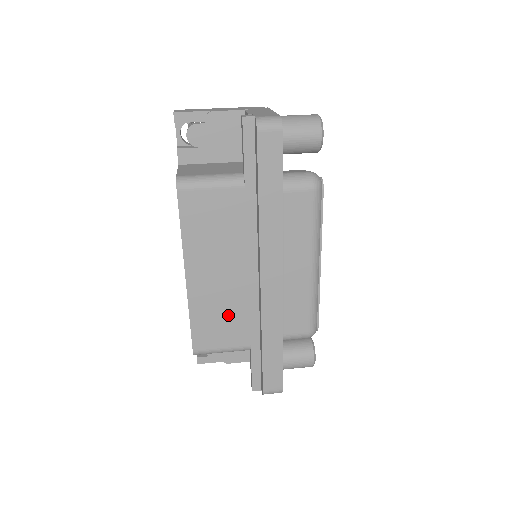
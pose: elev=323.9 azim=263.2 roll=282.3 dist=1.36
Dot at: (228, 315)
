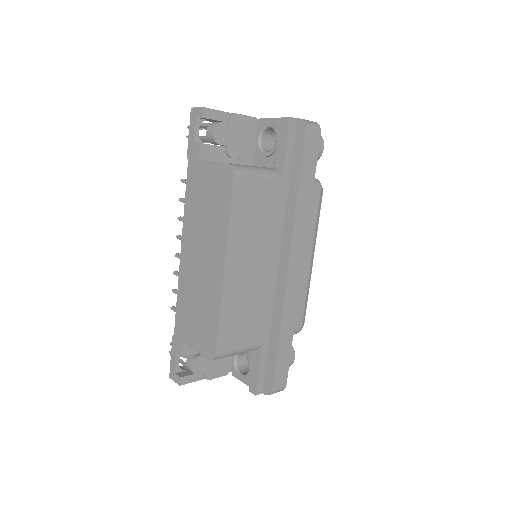
Dot at: (250, 310)
